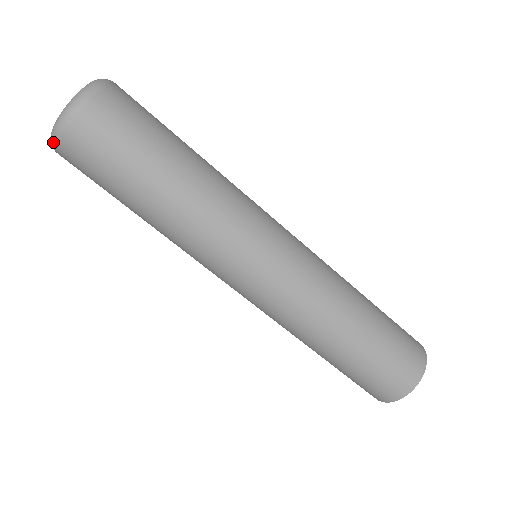
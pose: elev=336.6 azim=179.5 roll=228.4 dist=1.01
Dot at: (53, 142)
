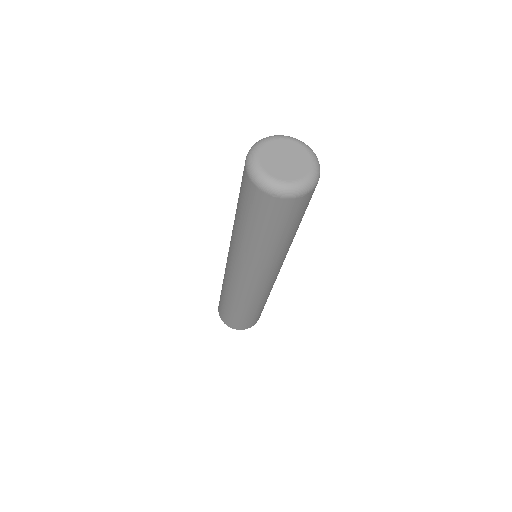
Dot at: (252, 177)
